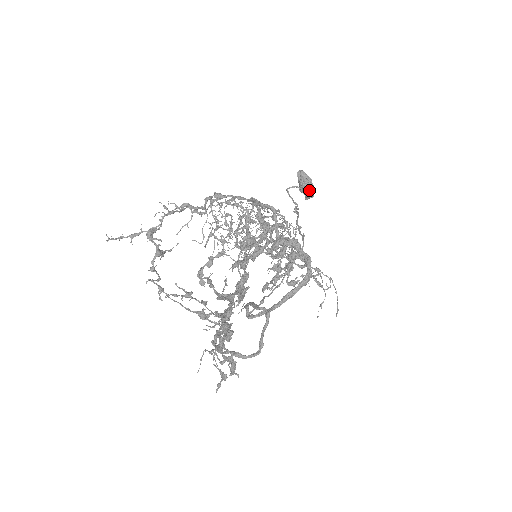
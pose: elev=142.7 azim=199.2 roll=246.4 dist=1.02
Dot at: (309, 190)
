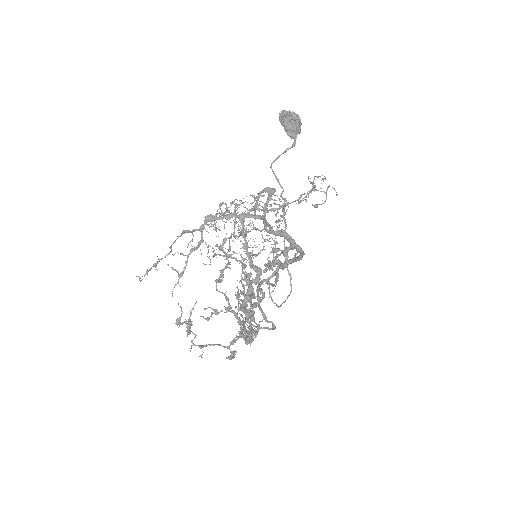
Dot at: (294, 134)
